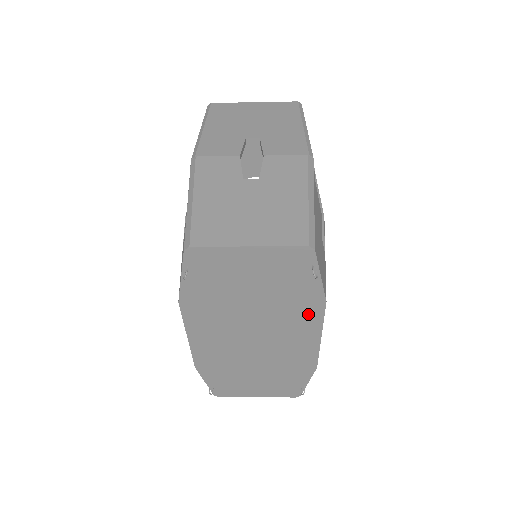
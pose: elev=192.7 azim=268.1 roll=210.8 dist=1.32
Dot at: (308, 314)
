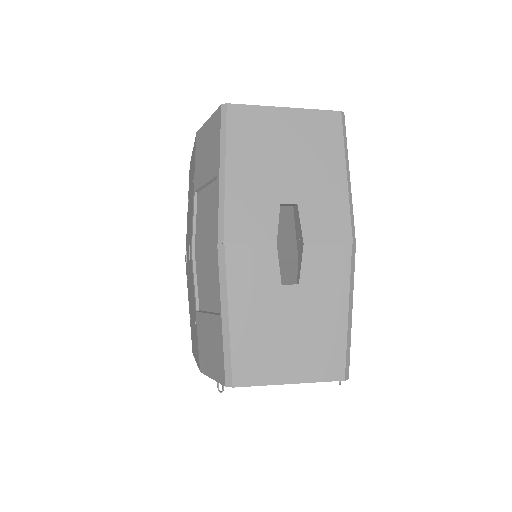
Dot at: occluded
